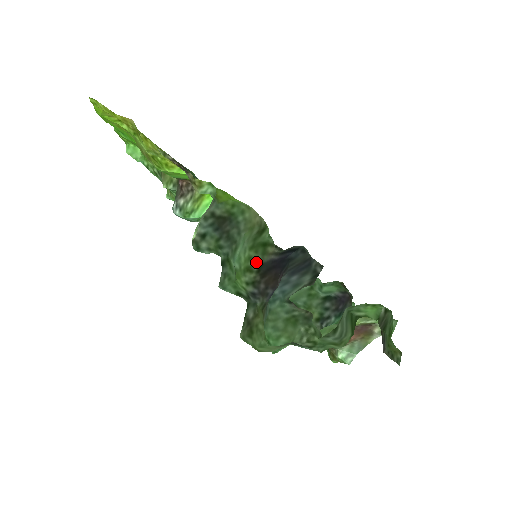
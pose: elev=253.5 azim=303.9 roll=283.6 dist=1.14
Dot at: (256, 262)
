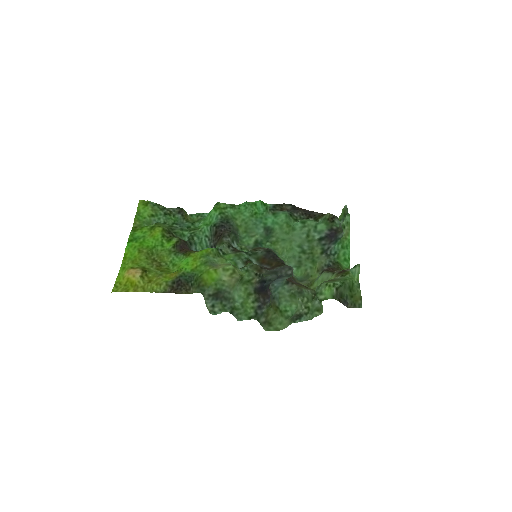
Dot at: (251, 289)
